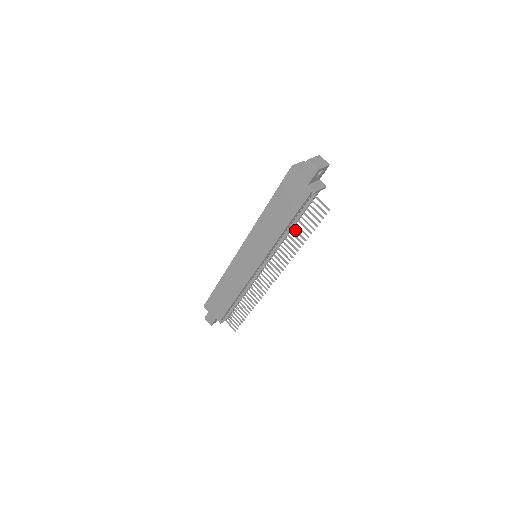
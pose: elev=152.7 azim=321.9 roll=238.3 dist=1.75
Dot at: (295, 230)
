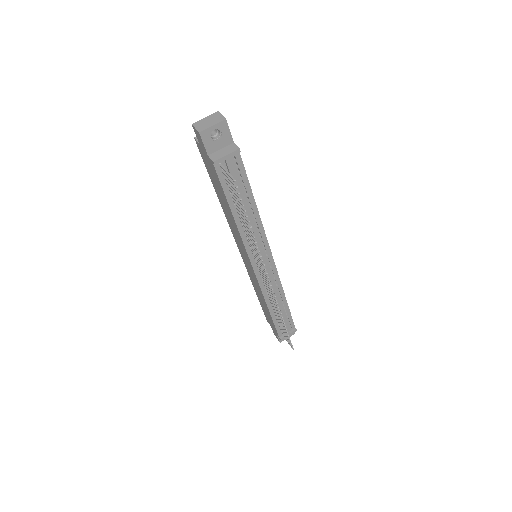
Dot at: (241, 216)
